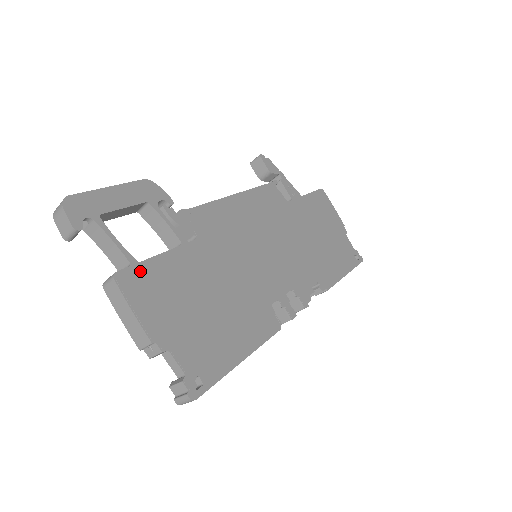
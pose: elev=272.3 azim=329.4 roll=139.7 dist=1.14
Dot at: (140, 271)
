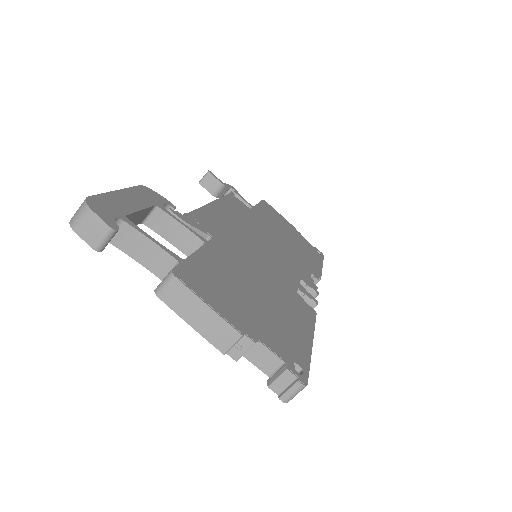
Dot at: (190, 268)
